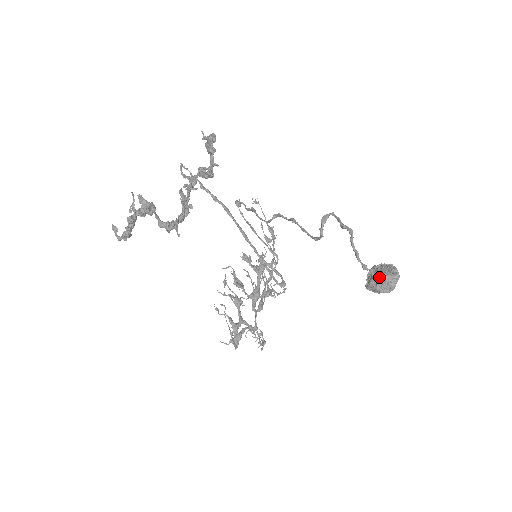
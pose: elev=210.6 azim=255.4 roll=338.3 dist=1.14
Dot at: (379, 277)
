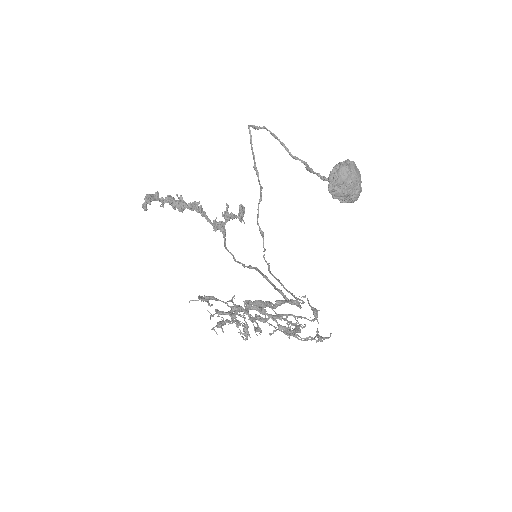
Dot at: occluded
